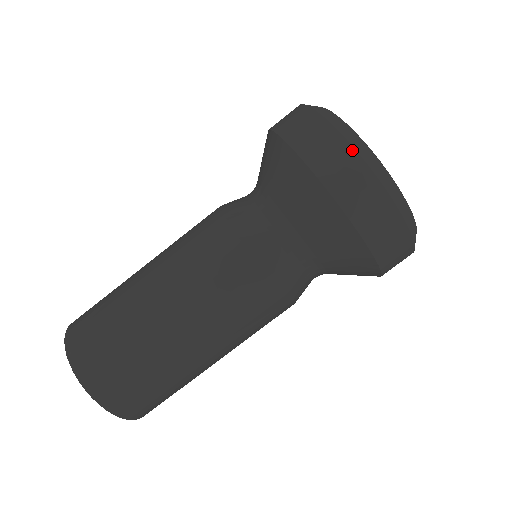
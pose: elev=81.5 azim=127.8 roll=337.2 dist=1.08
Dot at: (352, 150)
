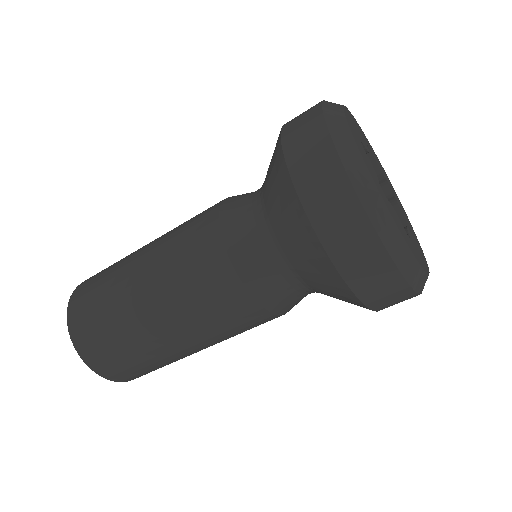
Dot at: (361, 210)
